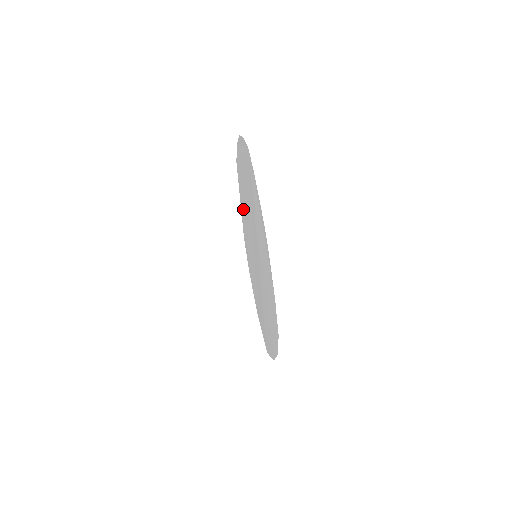
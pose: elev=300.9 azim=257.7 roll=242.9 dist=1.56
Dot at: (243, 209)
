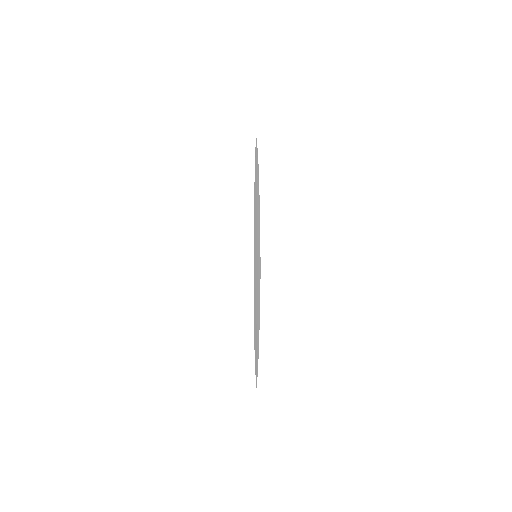
Dot at: occluded
